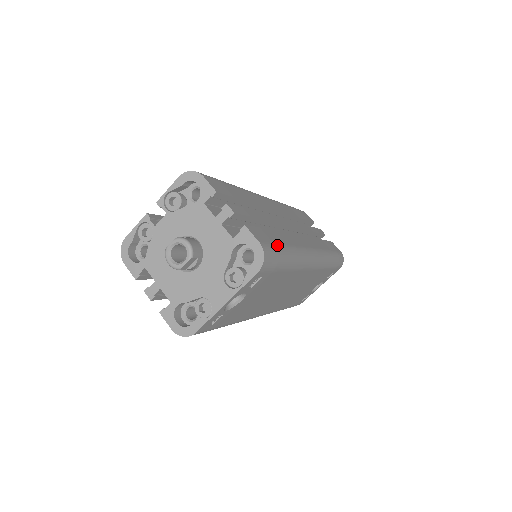
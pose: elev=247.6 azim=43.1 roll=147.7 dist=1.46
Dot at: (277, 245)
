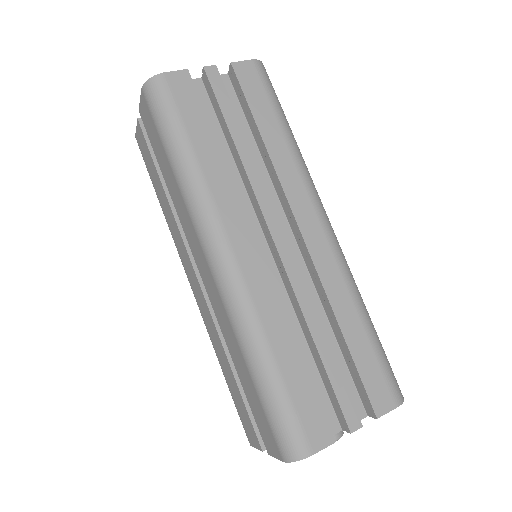
Dot at: (378, 359)
